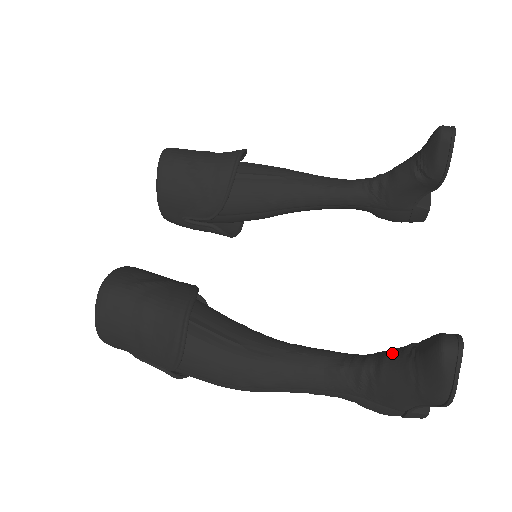
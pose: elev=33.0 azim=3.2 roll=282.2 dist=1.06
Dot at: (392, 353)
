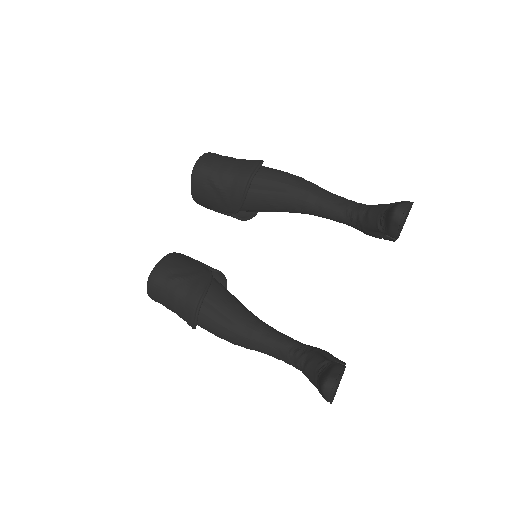
Dot at: (313, 362)
